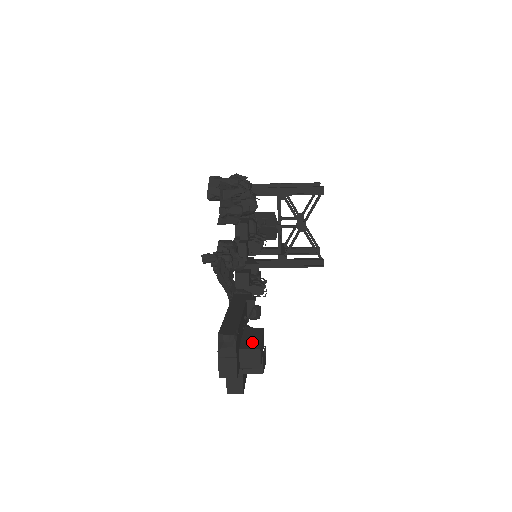
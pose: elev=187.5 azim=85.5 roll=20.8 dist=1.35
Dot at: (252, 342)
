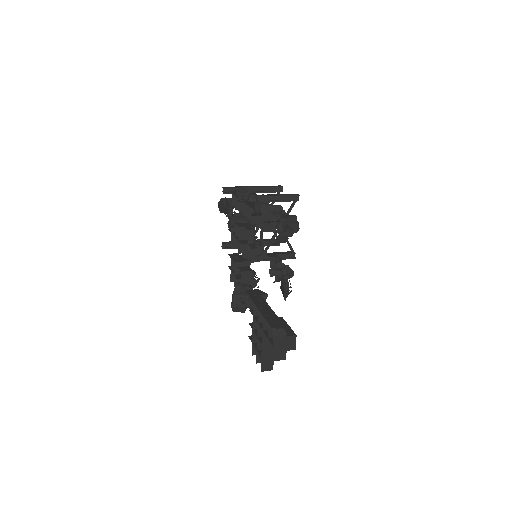
Dot at: (286, 330)
